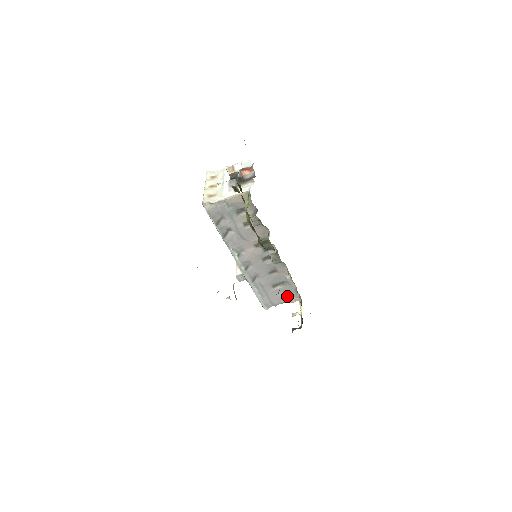
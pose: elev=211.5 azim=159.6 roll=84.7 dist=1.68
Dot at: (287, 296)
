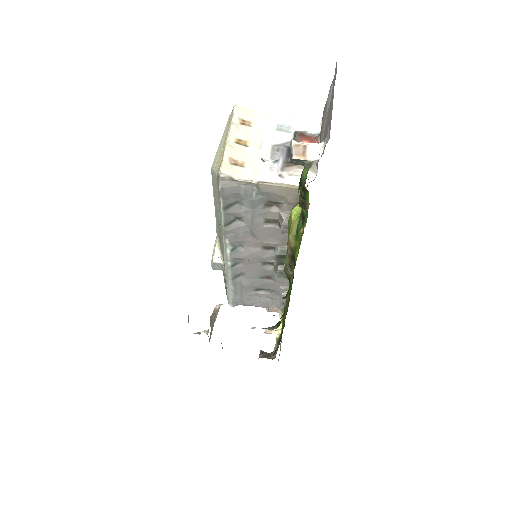
Dot at: (267, 302)
